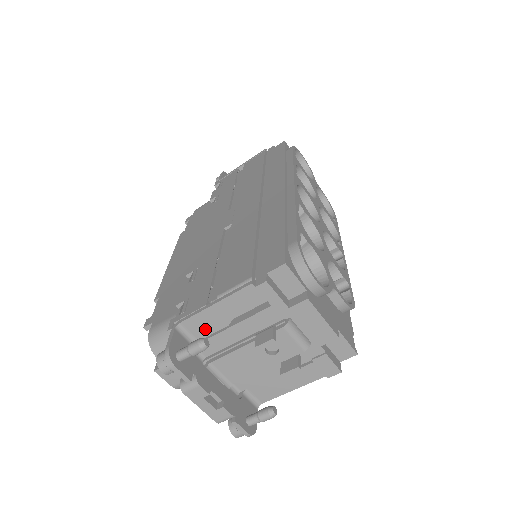
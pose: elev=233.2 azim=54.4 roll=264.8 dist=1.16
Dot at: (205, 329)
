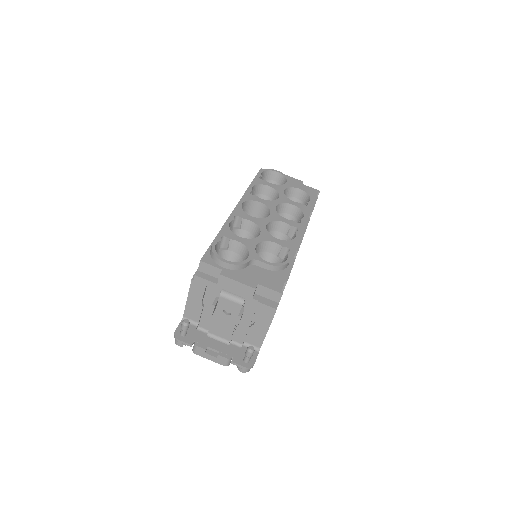
Dot at: (195, 314)
